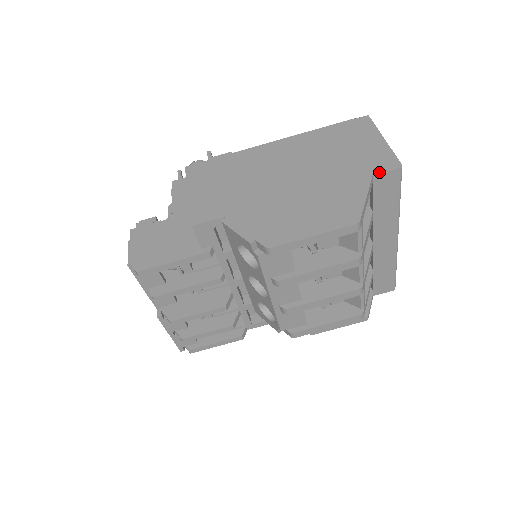
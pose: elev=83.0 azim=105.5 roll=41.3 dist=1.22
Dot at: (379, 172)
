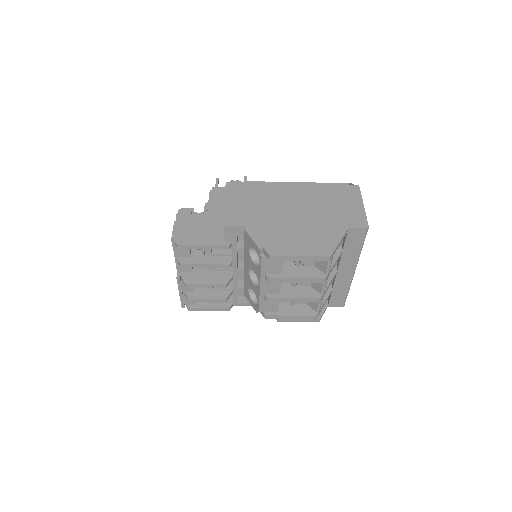
Dot at: (353, 227)
